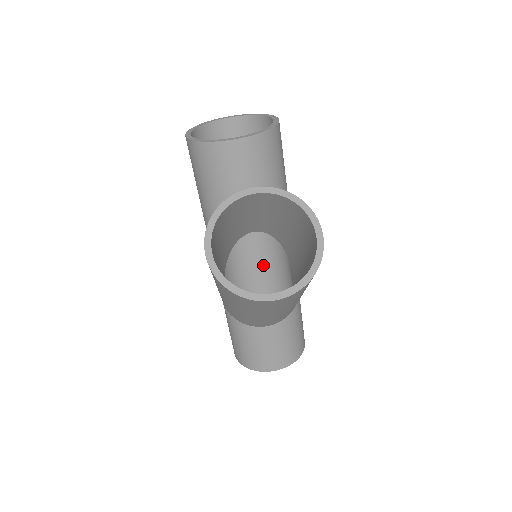
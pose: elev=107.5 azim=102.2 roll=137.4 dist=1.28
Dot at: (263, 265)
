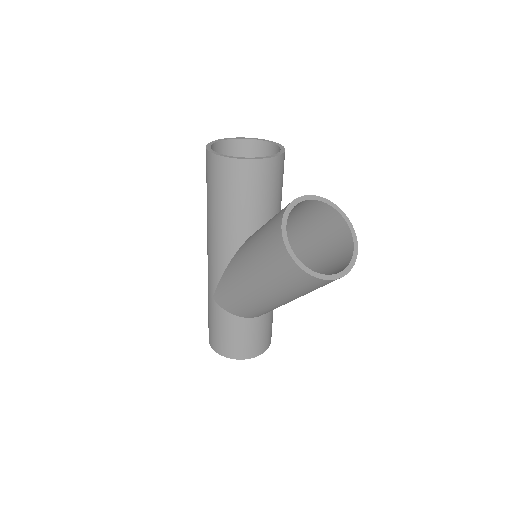
Dot at: occluded
